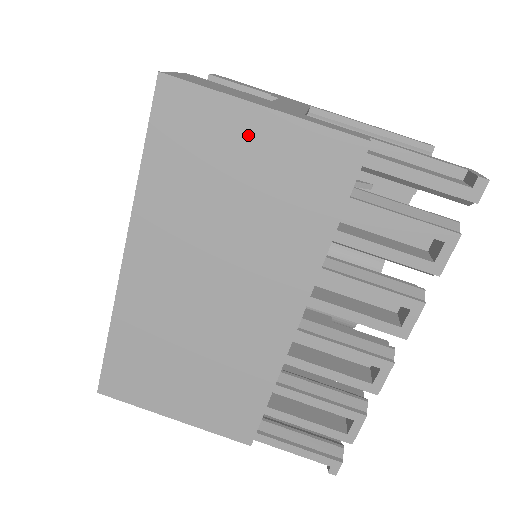
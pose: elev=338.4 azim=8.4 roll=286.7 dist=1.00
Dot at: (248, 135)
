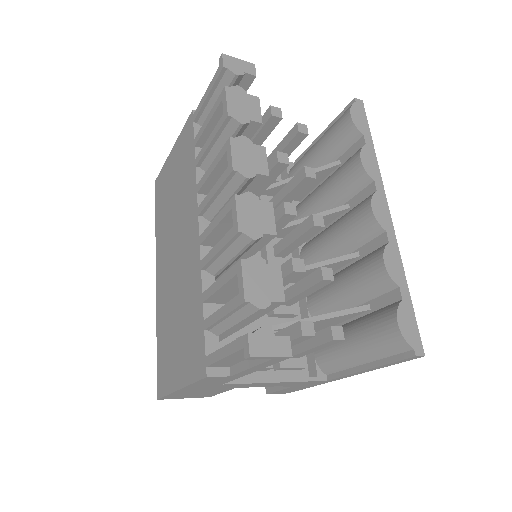
Dot at: (171, 166)
